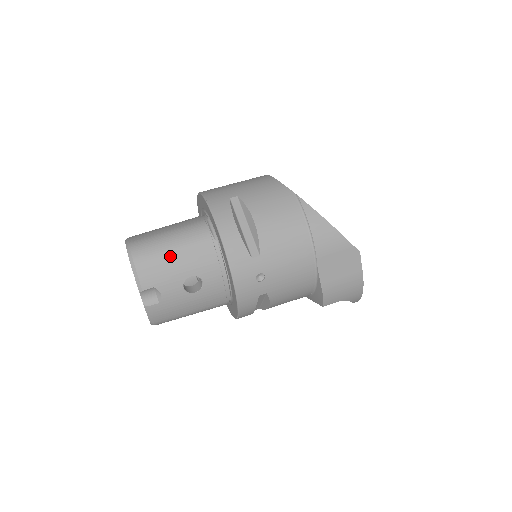
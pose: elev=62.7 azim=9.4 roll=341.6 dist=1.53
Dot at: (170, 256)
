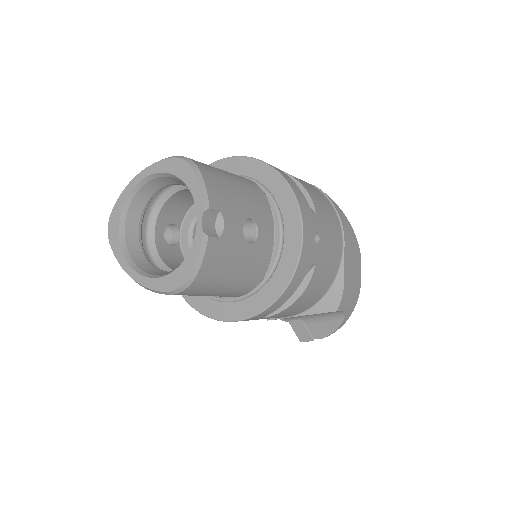
Dot at: (232, 184)
